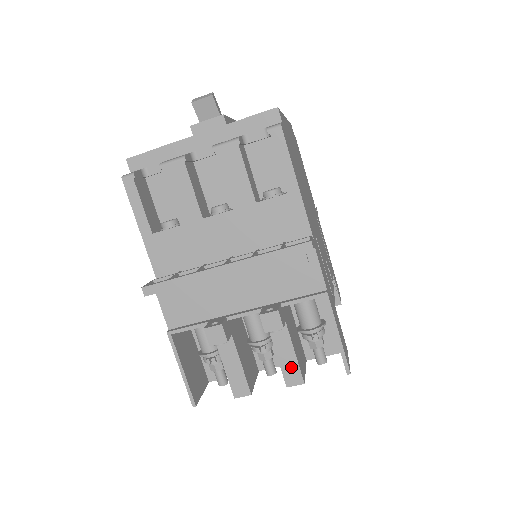
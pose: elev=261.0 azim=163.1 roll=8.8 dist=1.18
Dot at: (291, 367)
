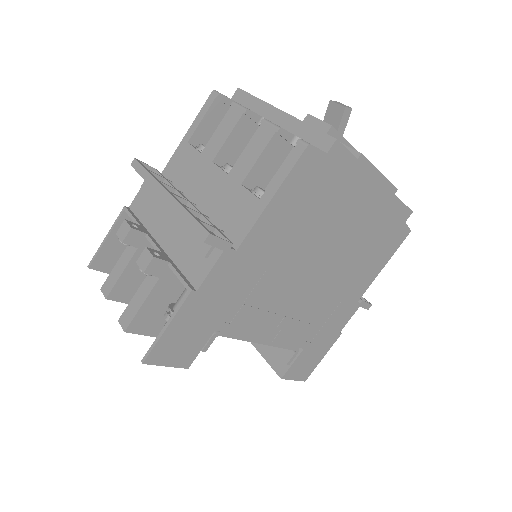
Dot at: (132, 311)
